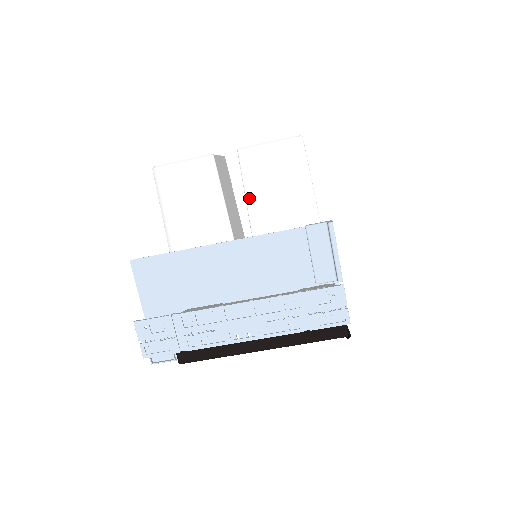
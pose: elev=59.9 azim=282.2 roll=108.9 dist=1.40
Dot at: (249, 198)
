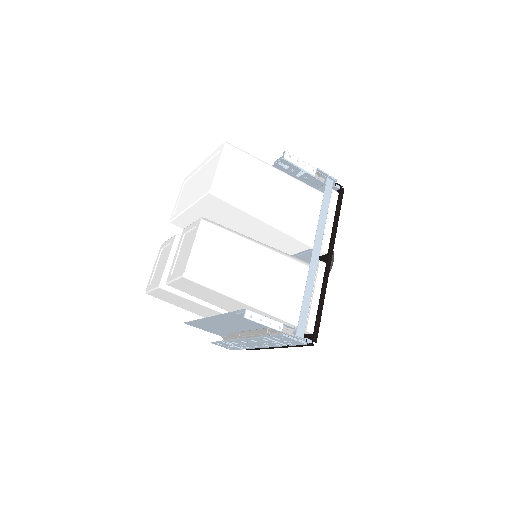
Dot at: (198, 298)
